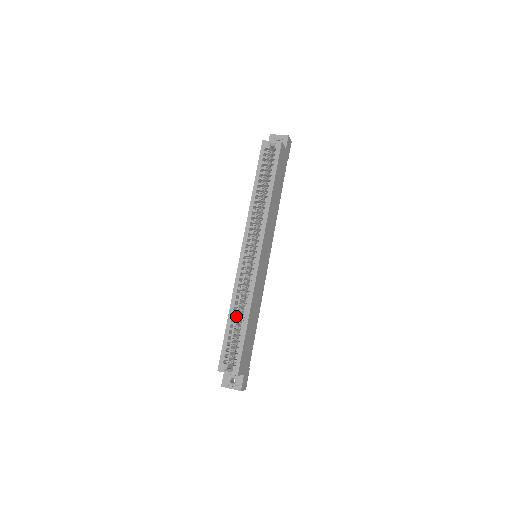
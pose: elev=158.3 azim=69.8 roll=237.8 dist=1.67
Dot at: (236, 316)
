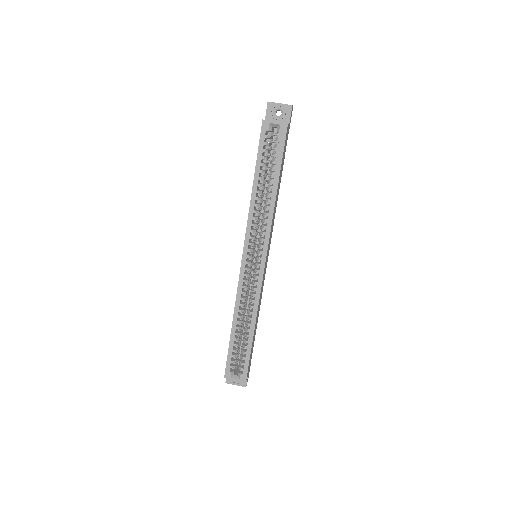
Dot at: (239, 325)
